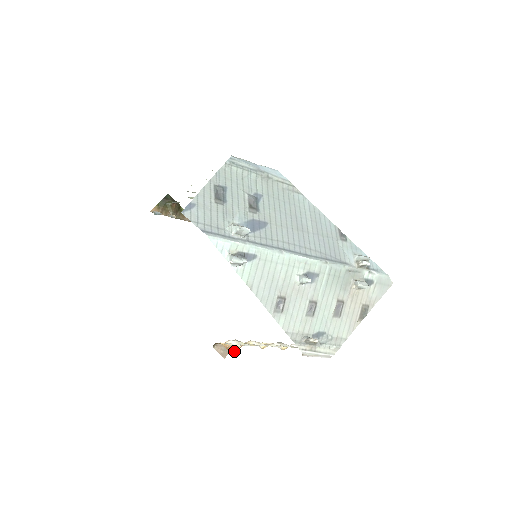
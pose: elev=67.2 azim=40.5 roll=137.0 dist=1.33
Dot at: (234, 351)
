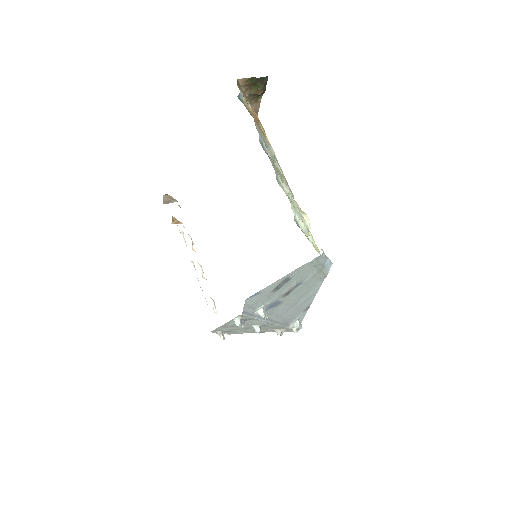
Dot at: (175, 223)
